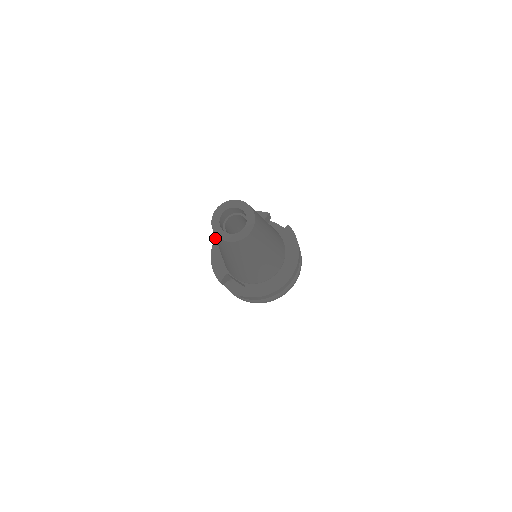
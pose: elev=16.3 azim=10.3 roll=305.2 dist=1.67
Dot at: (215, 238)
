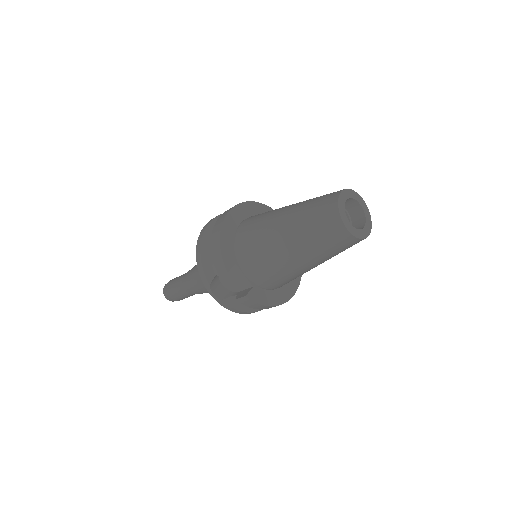
Dot at: (227, 215)
